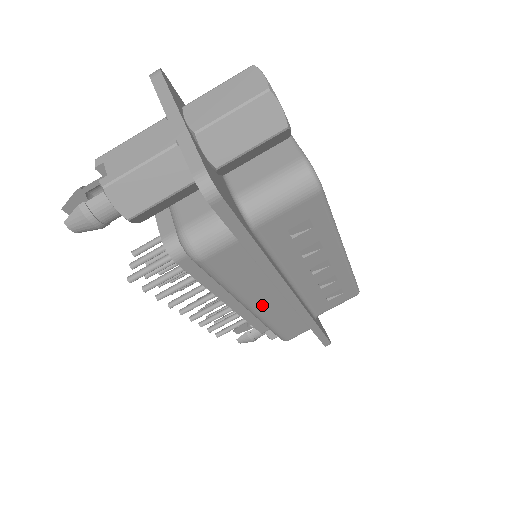
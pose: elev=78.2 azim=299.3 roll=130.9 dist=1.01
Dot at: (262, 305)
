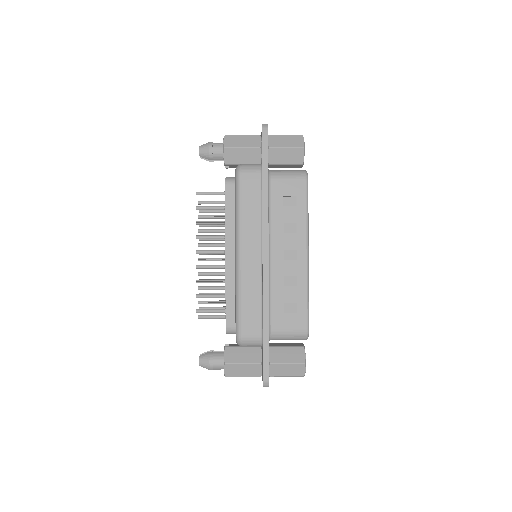
Dot at: (246, 253)
